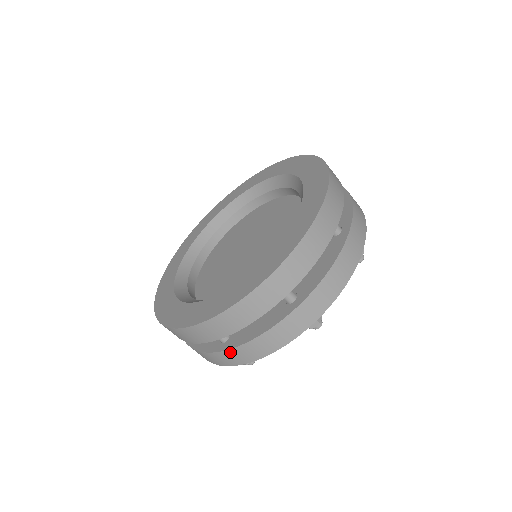
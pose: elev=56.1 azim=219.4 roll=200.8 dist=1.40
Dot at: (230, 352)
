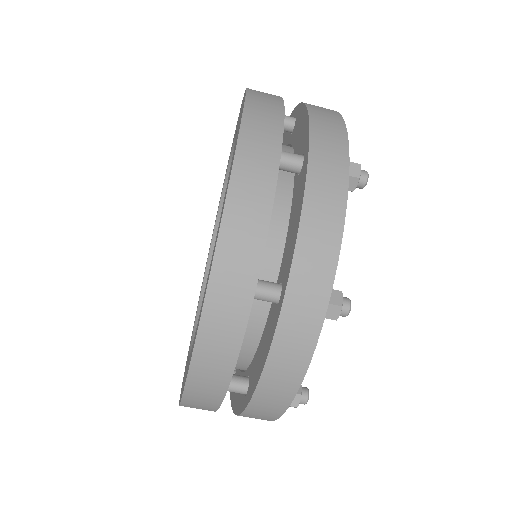
Dot at: (294, 283)
